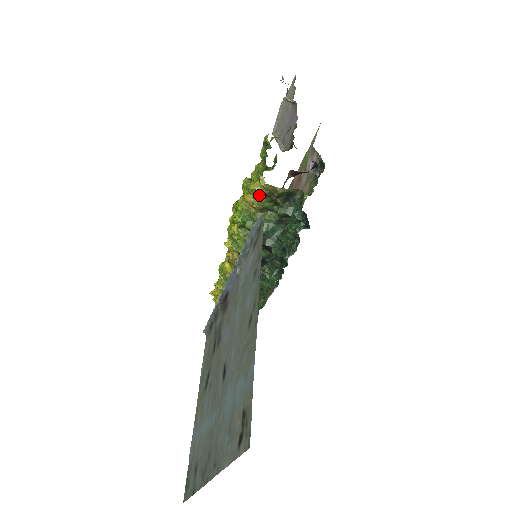
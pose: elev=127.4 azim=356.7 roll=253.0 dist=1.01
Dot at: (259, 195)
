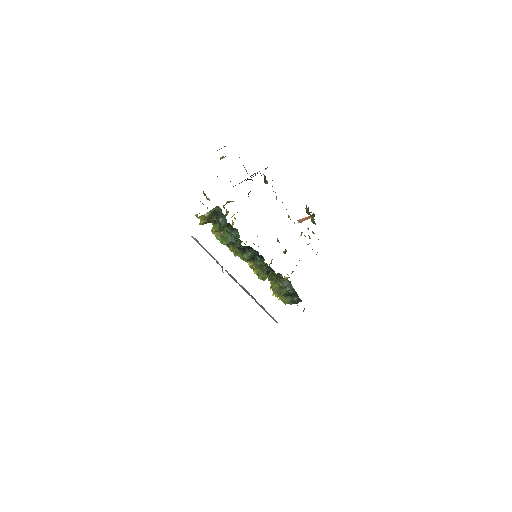
Dot at: occluded
